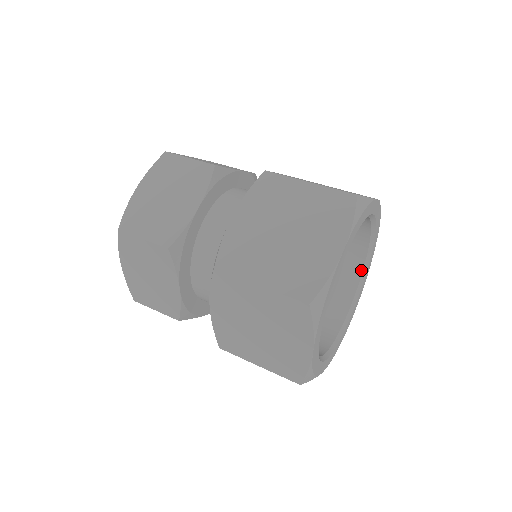
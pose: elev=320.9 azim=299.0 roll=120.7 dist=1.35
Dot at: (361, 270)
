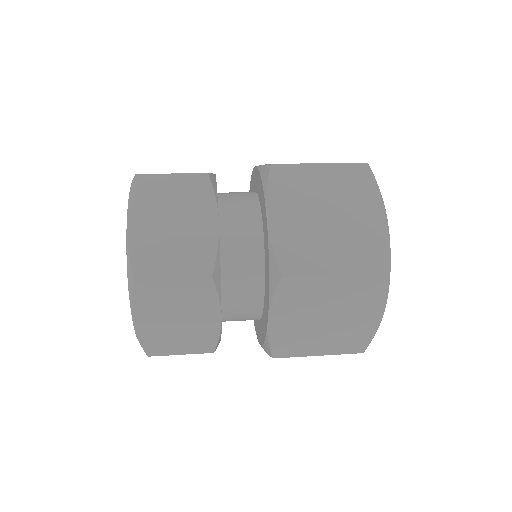
Dot at: occluded
